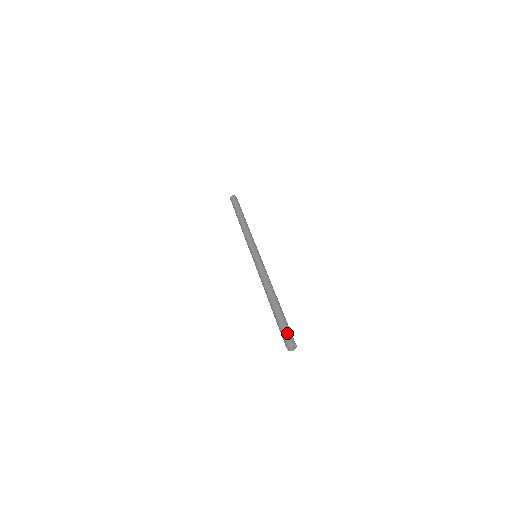
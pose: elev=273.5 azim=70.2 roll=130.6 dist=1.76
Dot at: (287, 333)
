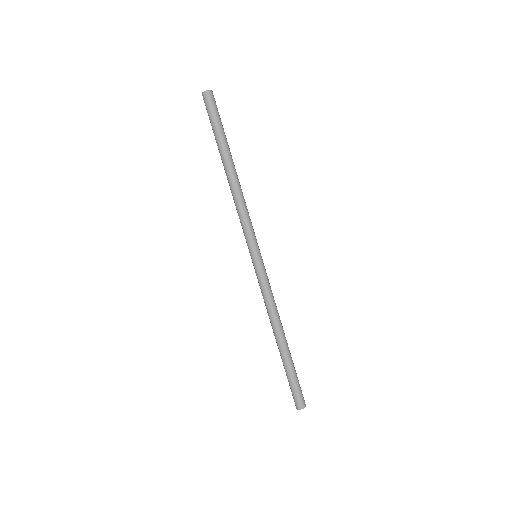
Dot at: (297, 396)
